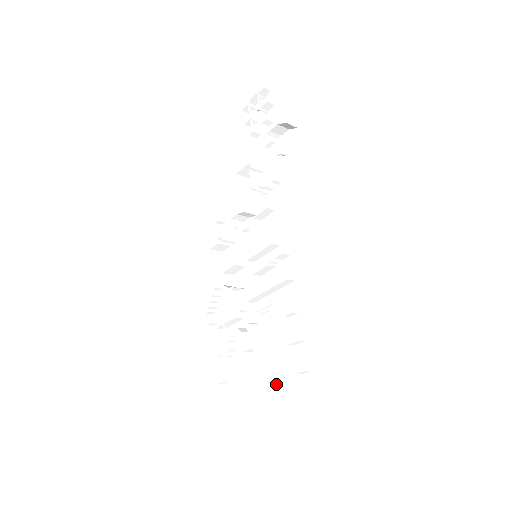
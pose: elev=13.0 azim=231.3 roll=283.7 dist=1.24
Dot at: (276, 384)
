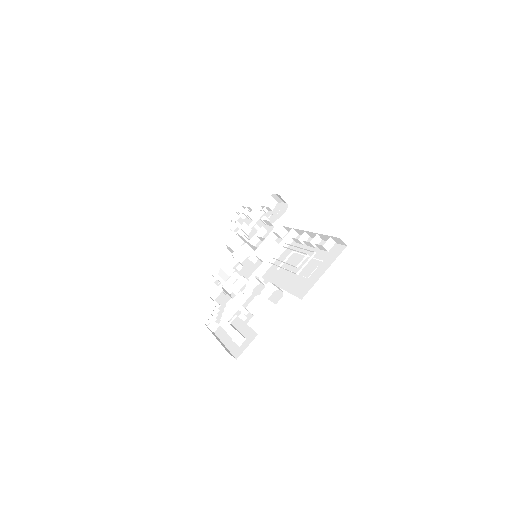
Dot at: (304, 284)
